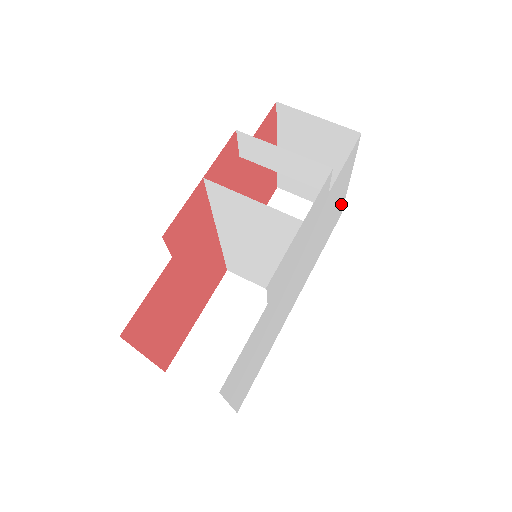
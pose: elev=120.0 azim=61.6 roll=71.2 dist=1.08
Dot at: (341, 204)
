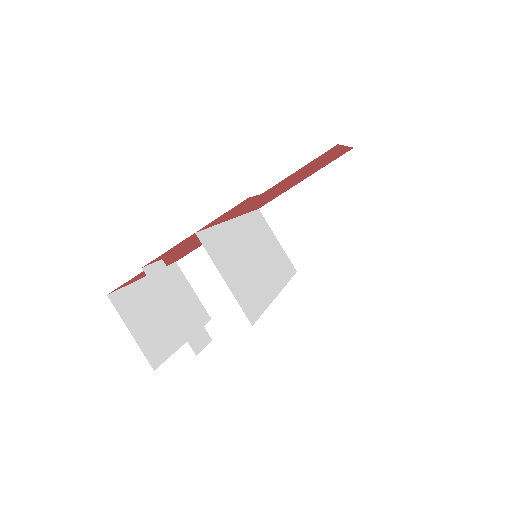
Dot at: occluded
